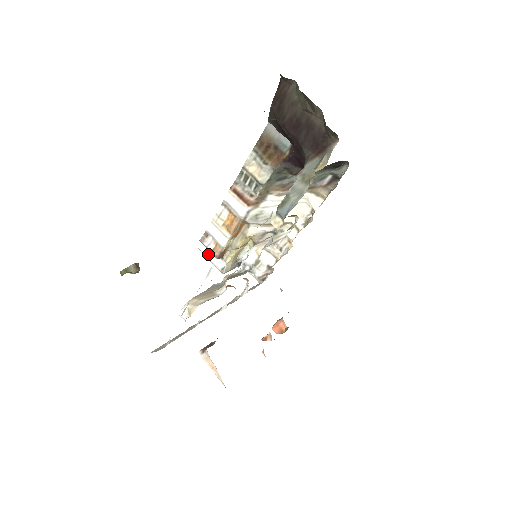
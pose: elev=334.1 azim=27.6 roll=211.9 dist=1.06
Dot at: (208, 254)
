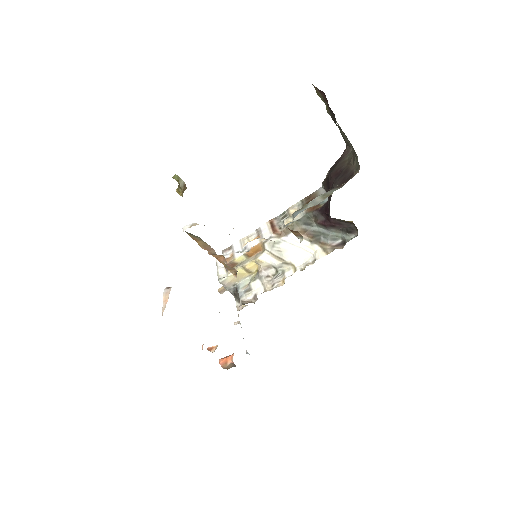
Dot at: (220, 266)
